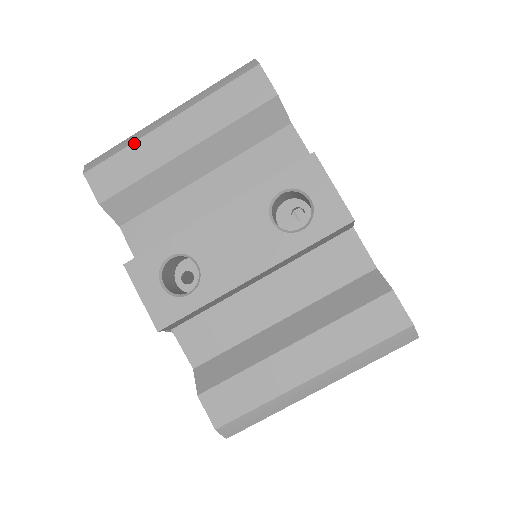
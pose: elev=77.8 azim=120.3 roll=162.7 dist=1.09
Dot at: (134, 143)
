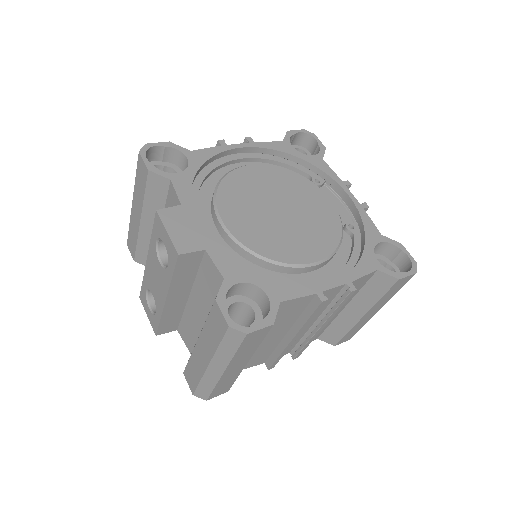
Dot at: (130, 222)
